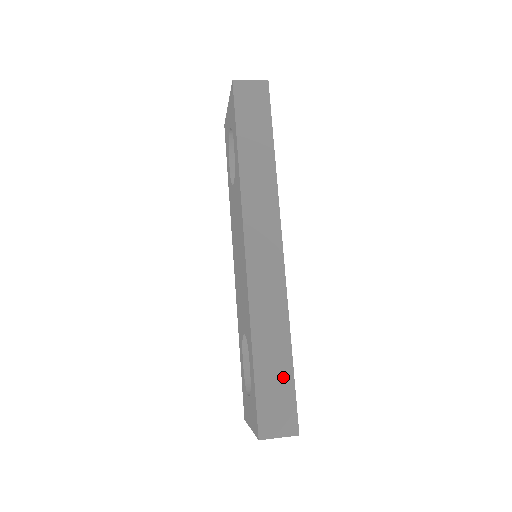
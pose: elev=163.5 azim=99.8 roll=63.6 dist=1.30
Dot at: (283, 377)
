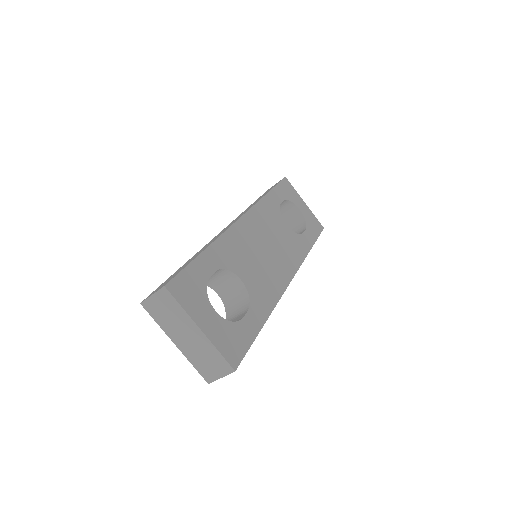
Dot at: occluded
